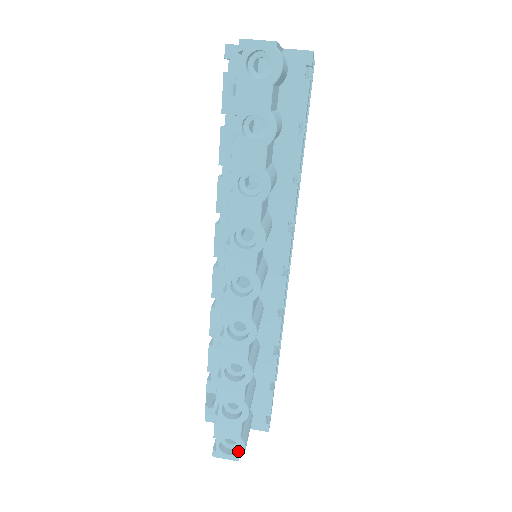
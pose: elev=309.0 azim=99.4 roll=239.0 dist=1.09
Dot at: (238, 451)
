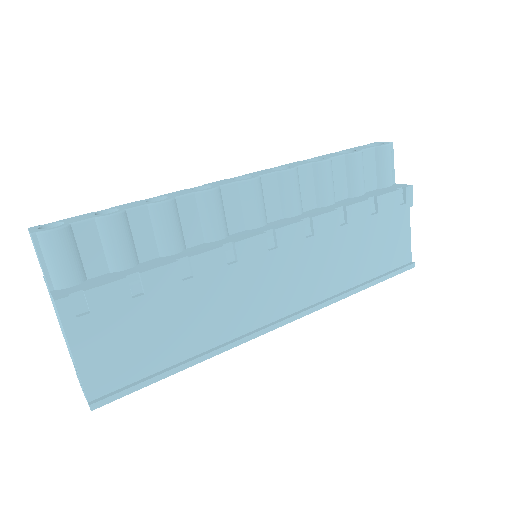
Dot at: (49, 229)
